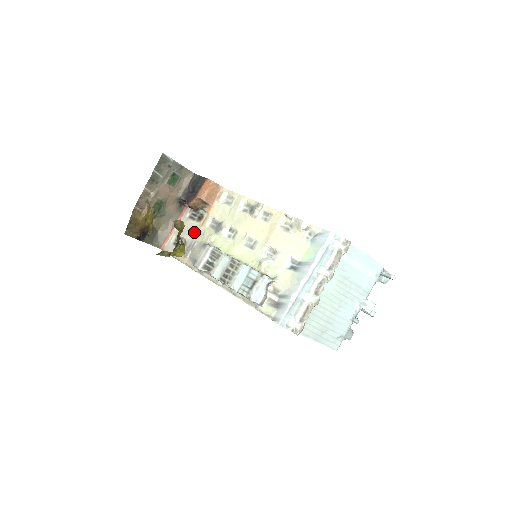
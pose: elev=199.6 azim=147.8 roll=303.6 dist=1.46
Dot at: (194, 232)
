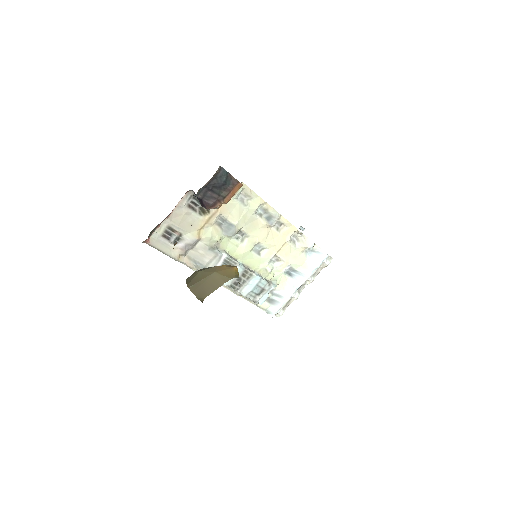
Dot at: (196, 229)
